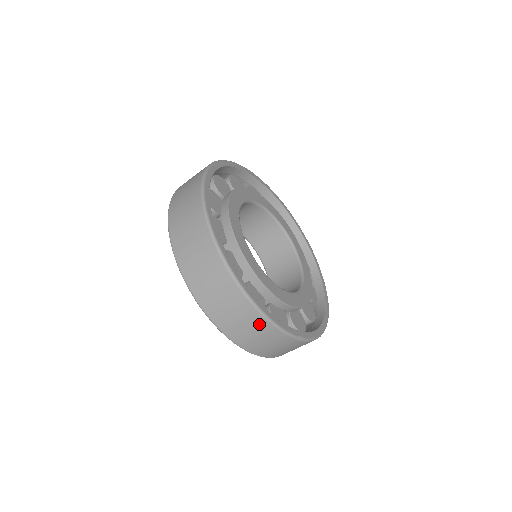
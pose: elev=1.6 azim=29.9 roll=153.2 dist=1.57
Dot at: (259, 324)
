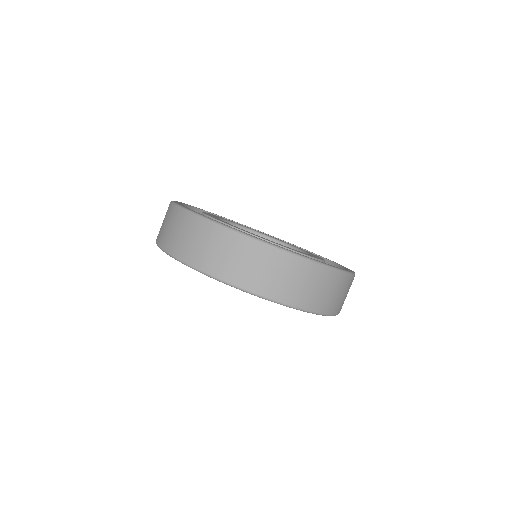
Dot at: (204, 230)
